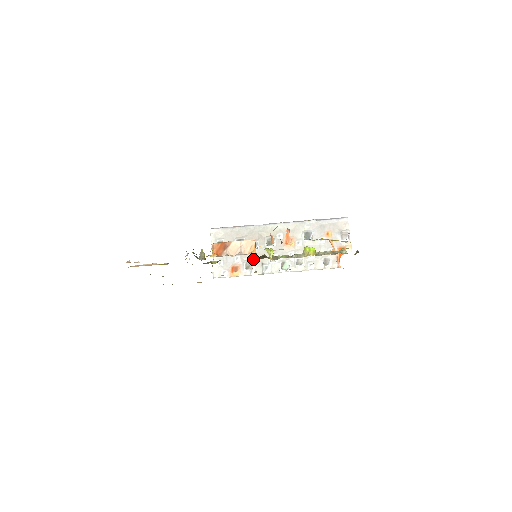
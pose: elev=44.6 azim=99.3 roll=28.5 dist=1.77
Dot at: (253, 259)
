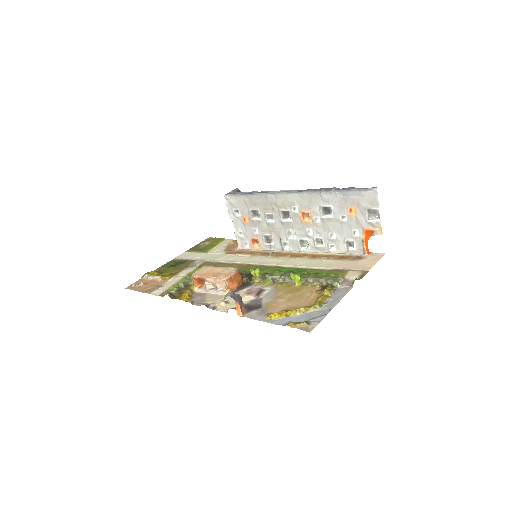
Dot at: (270, 233)
